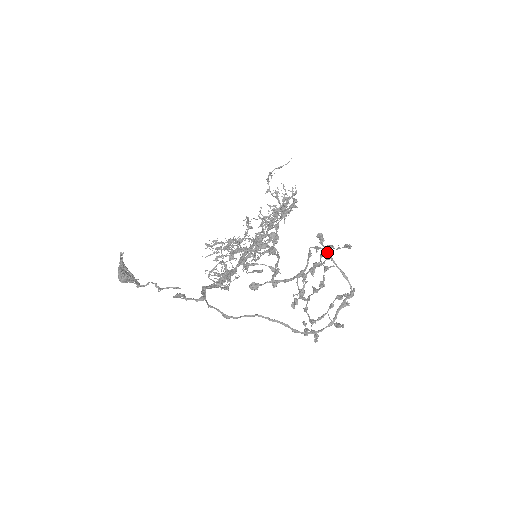
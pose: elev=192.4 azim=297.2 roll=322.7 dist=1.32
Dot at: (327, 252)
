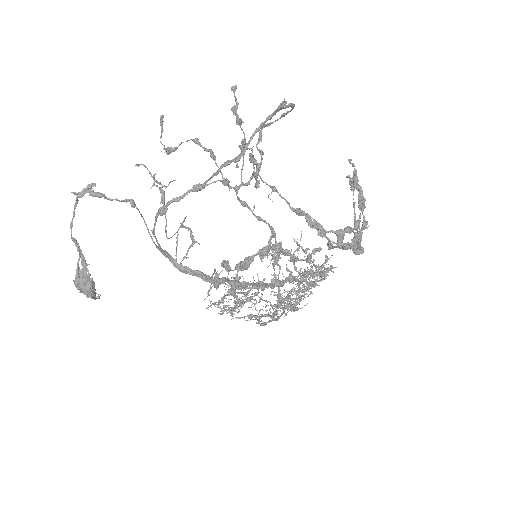
Dot at: (264, 125)
